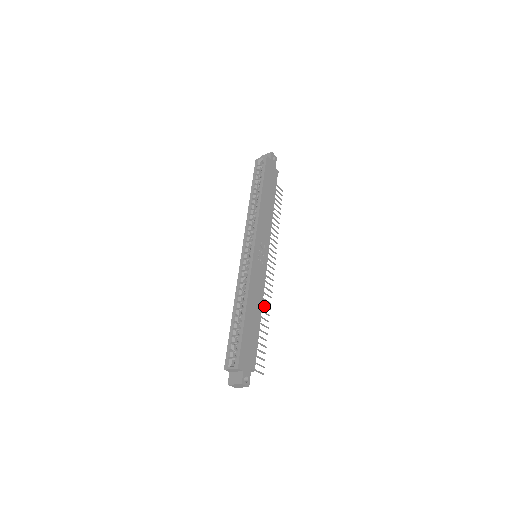
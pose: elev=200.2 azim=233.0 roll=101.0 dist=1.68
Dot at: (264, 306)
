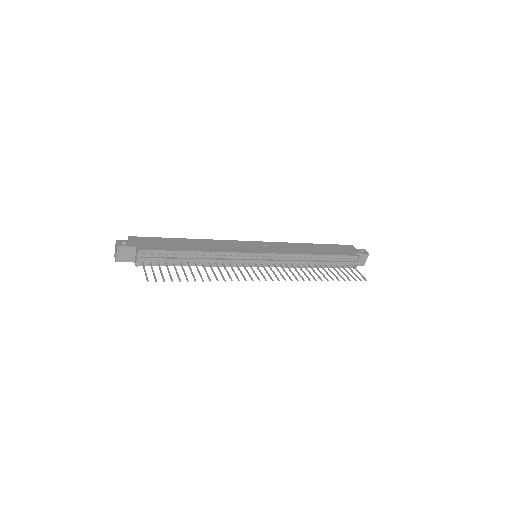
Dot at: (221, 274)
